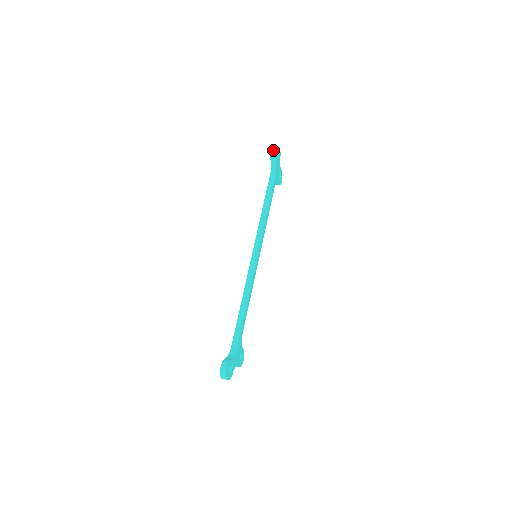
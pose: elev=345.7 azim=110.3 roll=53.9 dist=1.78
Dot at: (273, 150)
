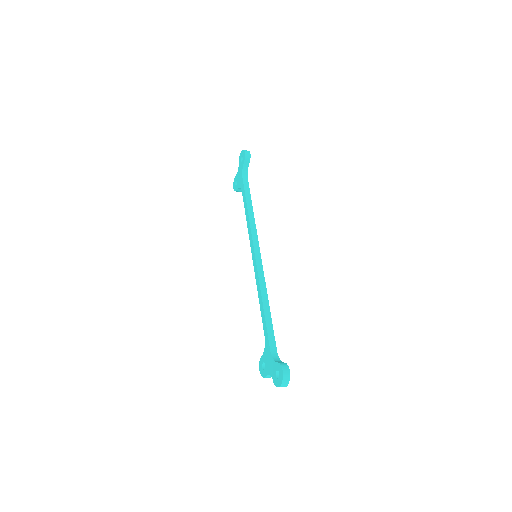
Dot at: (248, 153)
